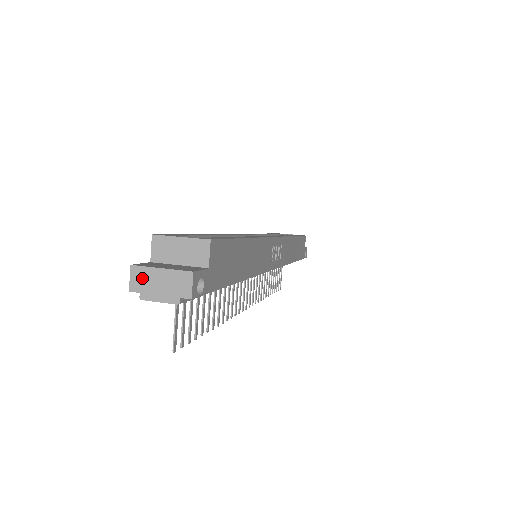
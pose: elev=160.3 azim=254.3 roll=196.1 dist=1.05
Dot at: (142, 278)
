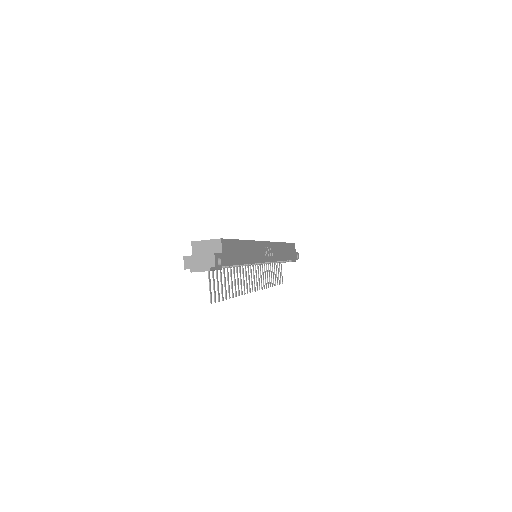
Dot at: (190, 262)
